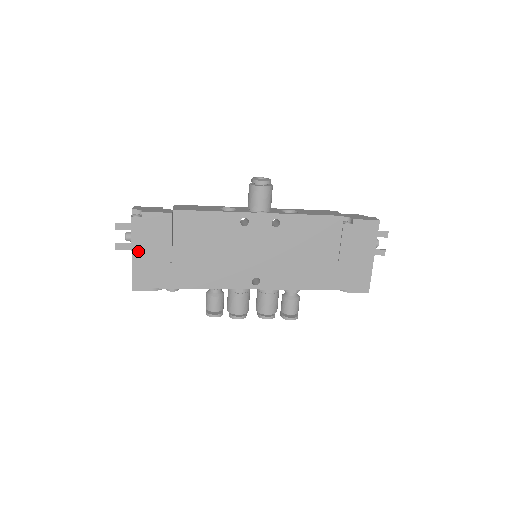
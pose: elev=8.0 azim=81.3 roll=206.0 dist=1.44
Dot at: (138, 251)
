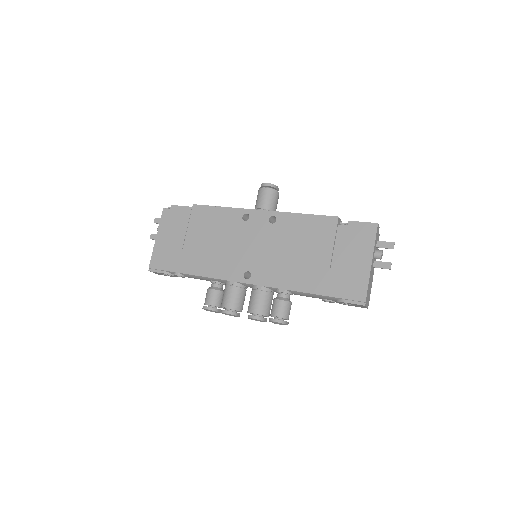
Dot at: (161, 236)
